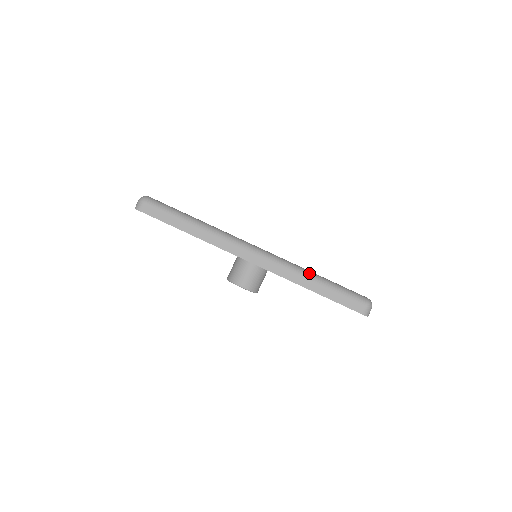
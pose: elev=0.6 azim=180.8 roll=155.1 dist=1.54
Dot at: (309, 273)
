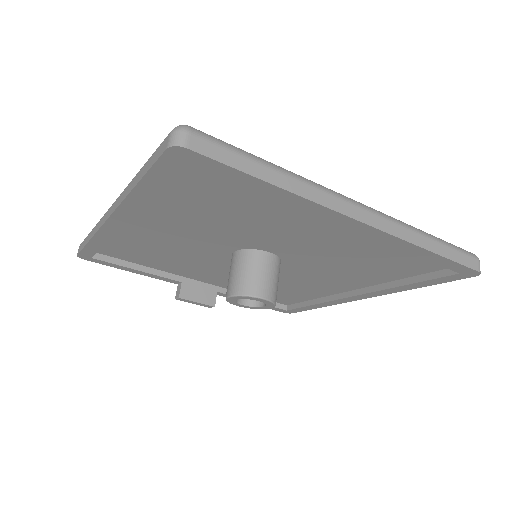
Dot at: (419, 229)
